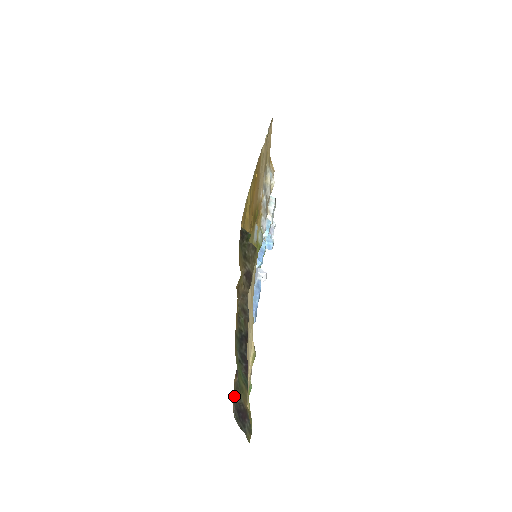
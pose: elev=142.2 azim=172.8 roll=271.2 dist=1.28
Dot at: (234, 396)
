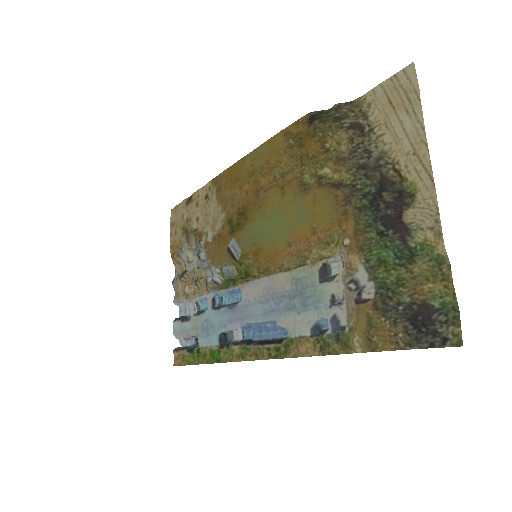
Dot at: (387, 316)
